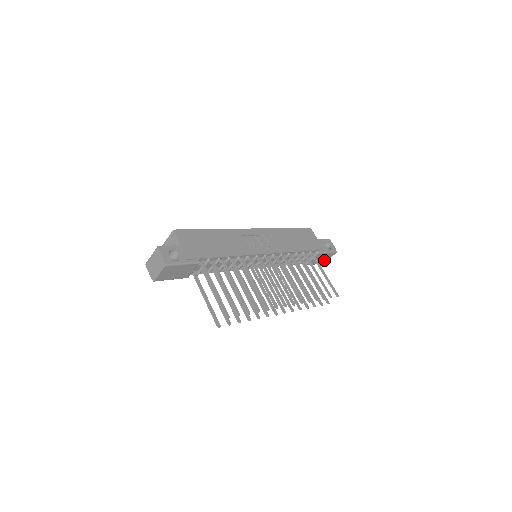
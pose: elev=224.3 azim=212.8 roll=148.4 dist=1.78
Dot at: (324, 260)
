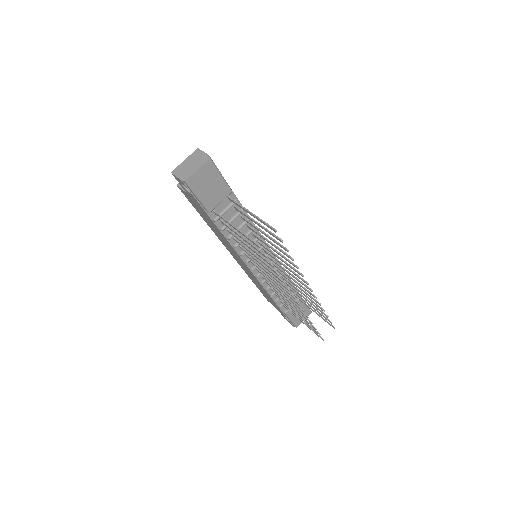
Dot at: occluded
